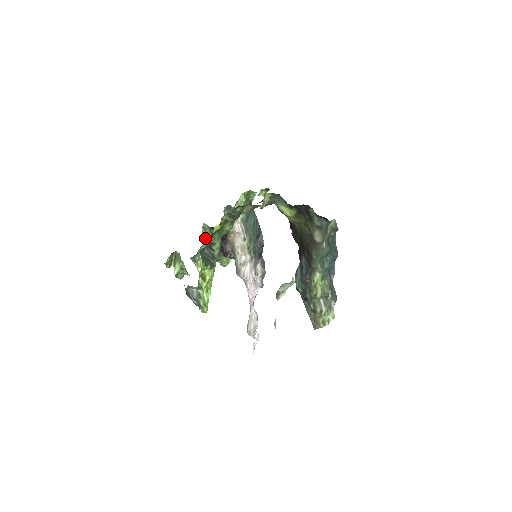
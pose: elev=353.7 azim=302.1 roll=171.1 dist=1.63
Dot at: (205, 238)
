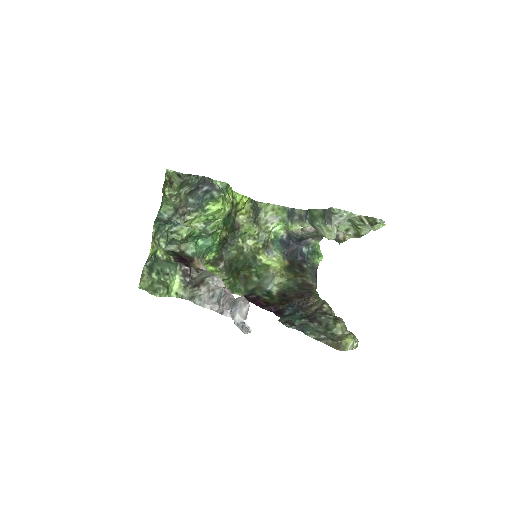
Dot at: occluded
